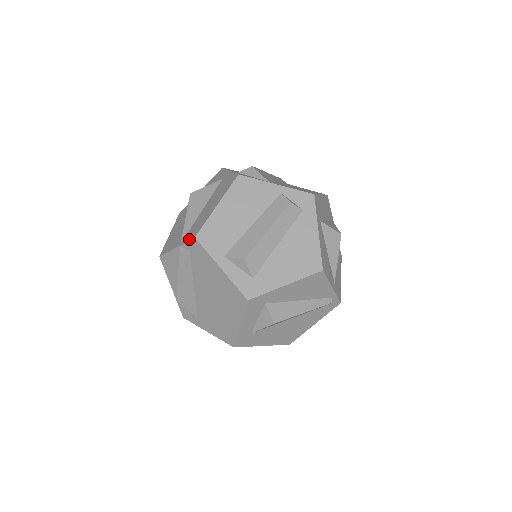
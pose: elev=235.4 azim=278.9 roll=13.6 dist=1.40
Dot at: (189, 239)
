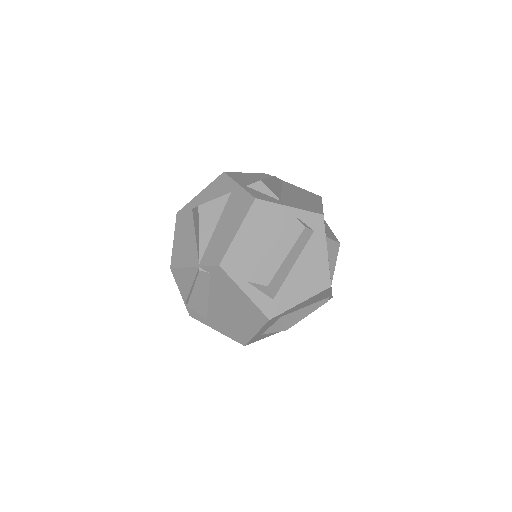
Dot at: (211, 264)
